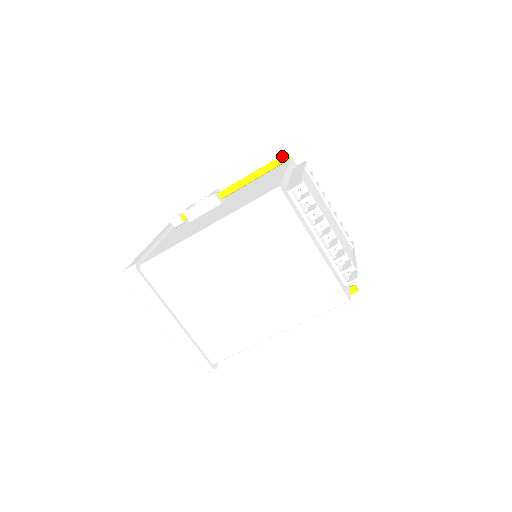
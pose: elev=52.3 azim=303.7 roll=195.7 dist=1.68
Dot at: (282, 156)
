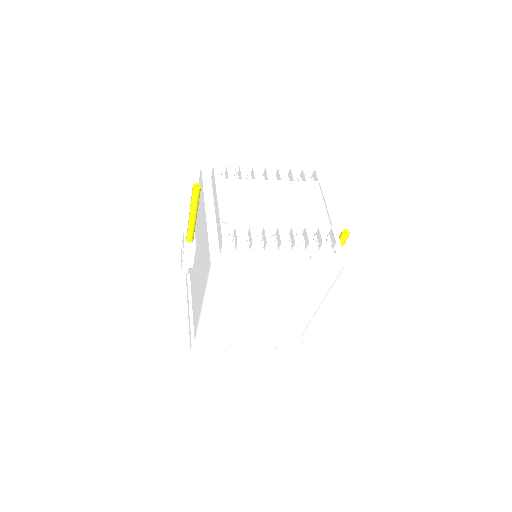
Dot at: (193, 192)
